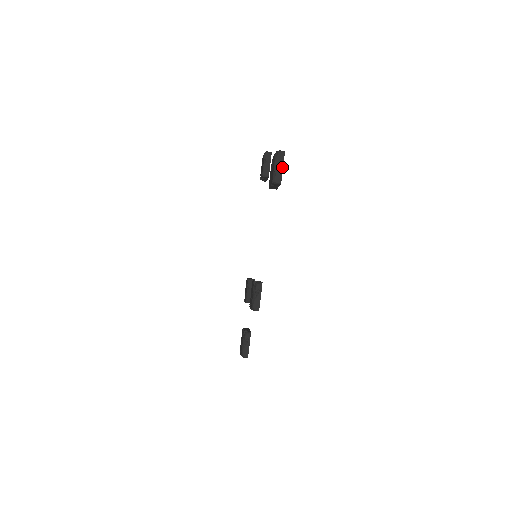
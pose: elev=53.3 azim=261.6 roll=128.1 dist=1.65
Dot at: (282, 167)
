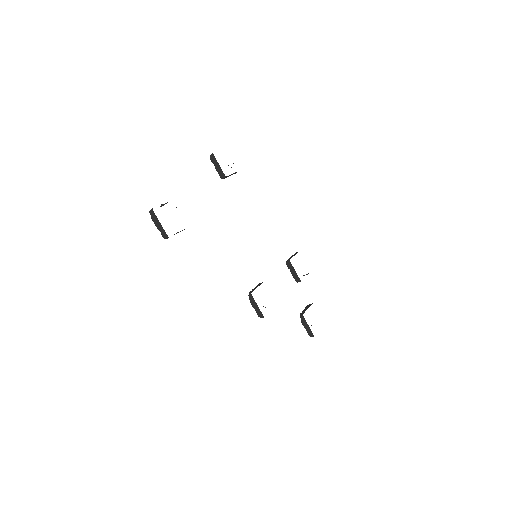
Dot at: (160, 223)
